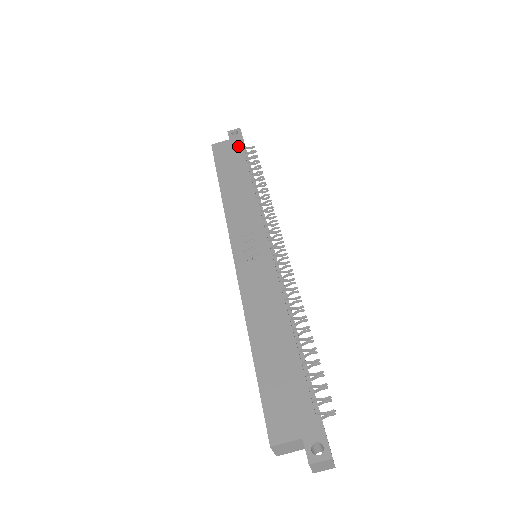
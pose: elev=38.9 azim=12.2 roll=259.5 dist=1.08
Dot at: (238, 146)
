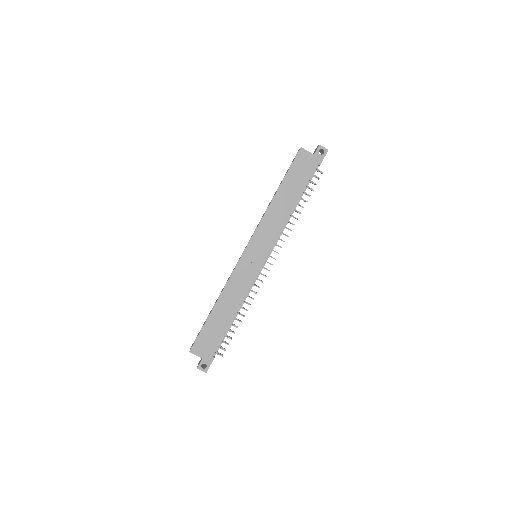
Dot at: (313, 168)
